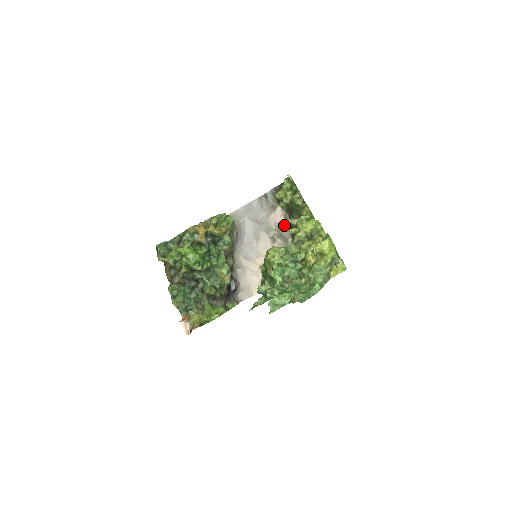
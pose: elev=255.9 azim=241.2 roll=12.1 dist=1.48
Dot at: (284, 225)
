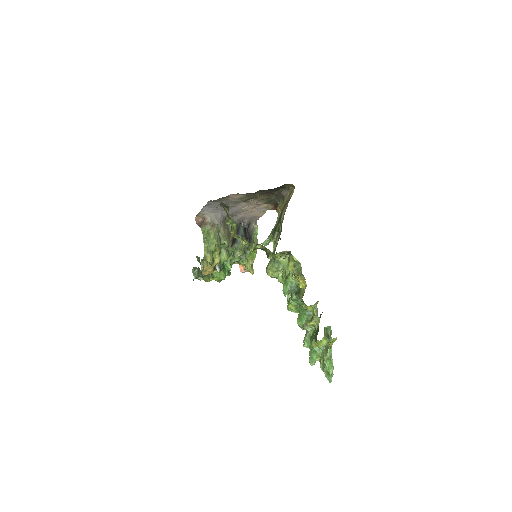
Dot at: (245, 196)
